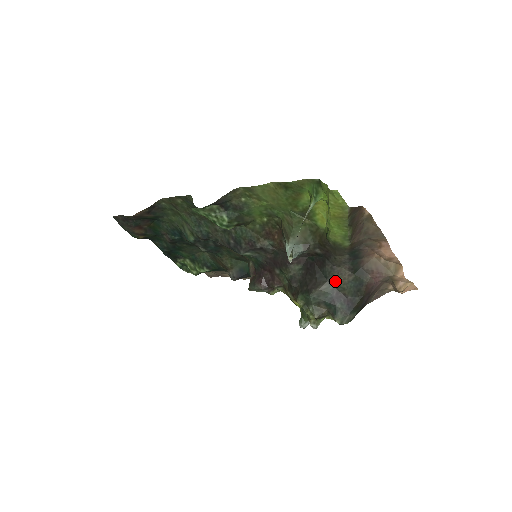
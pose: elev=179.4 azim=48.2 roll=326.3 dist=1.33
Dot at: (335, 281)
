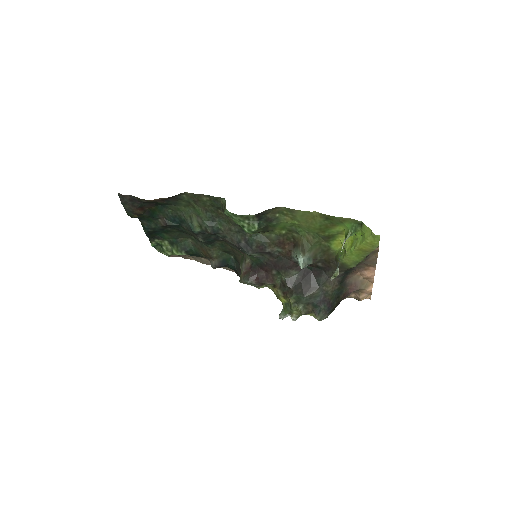
Dot at: (325, 288)
